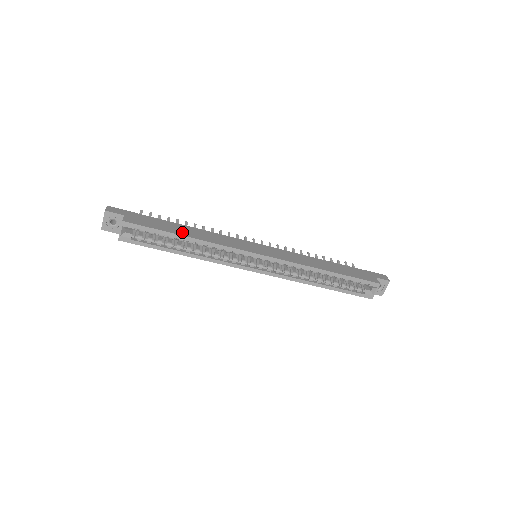
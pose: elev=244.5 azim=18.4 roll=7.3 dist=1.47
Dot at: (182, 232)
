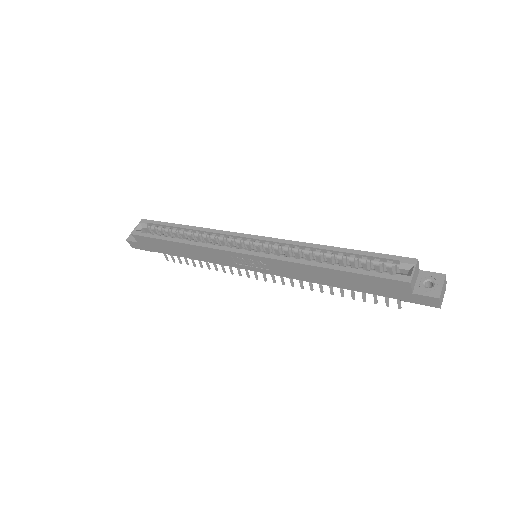
Dot at: occluded
